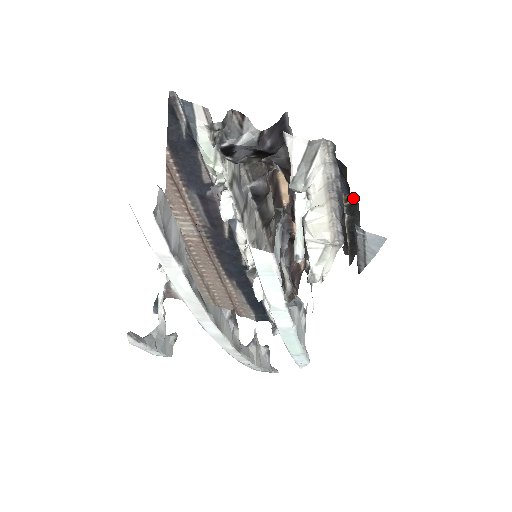
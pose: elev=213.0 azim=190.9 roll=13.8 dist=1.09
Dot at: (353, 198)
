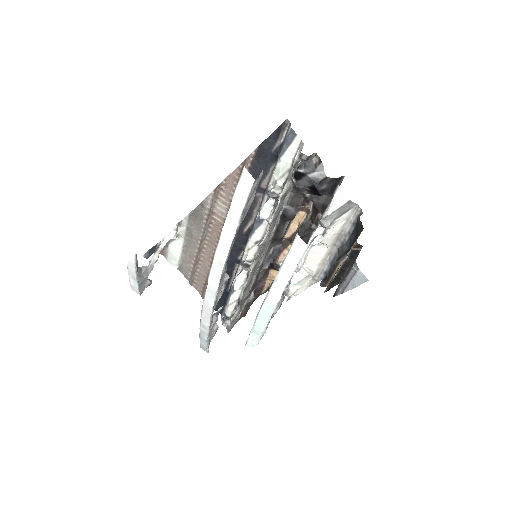
Dot at: (359, 248)
